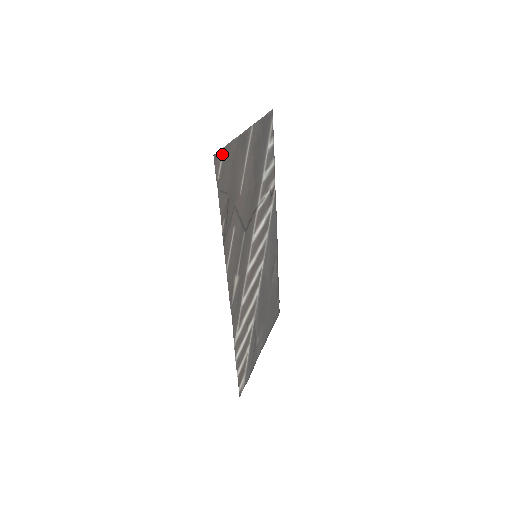
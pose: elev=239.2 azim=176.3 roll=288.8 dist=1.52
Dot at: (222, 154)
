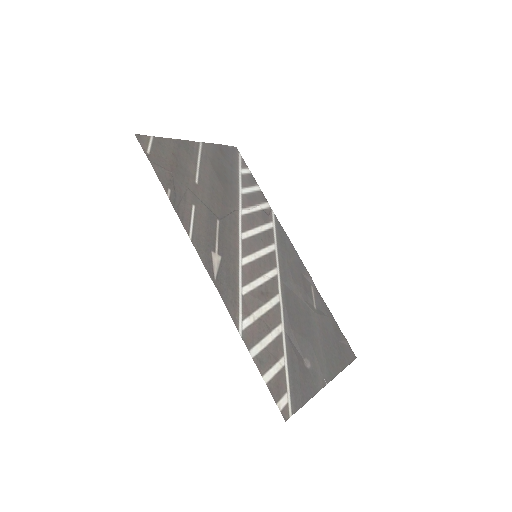
Dot at: (151, 140)
